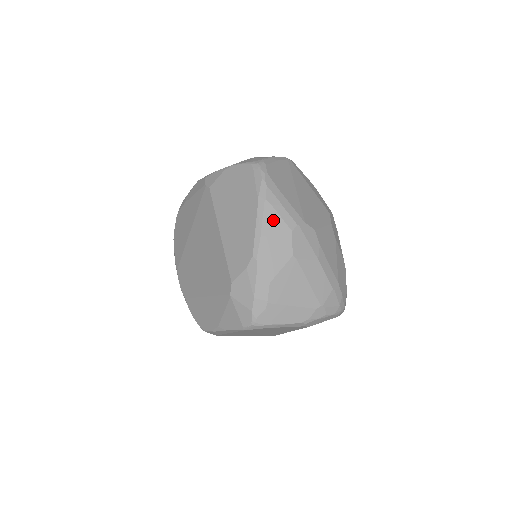
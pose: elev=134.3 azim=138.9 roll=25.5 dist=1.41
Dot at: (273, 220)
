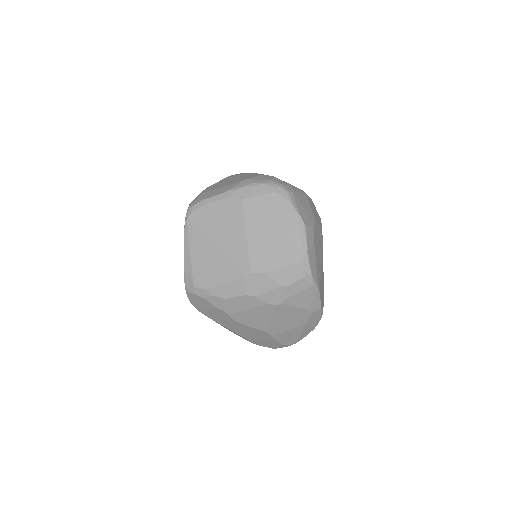
Dot at: occluded
